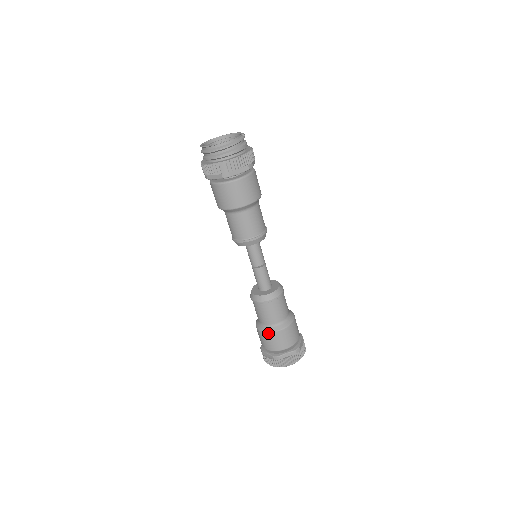
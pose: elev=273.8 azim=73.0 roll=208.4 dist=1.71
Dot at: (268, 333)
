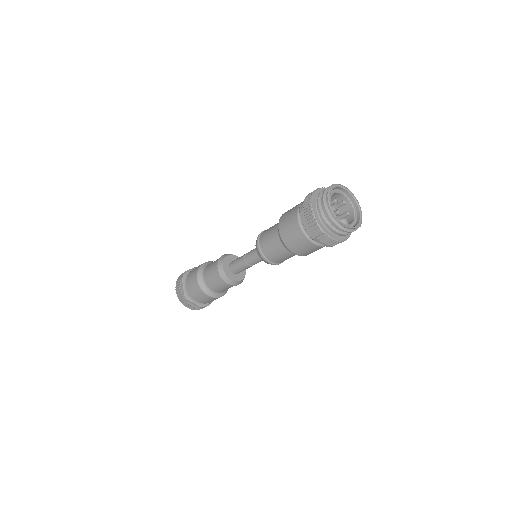
Dot at: (199, 287)
